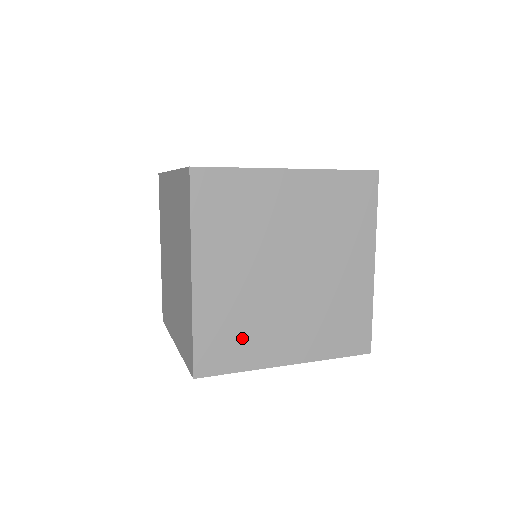
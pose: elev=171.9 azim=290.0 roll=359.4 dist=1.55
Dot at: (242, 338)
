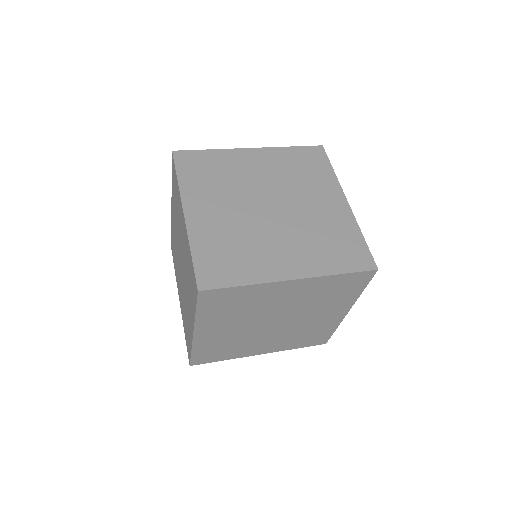
Dot at: (228, 350)
